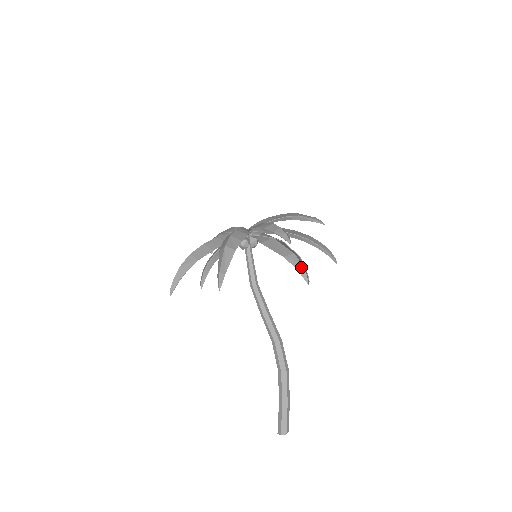
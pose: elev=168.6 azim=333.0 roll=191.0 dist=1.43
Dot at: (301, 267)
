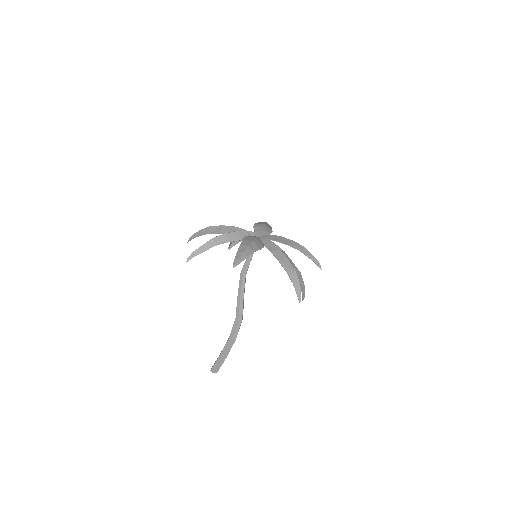
Dot at: (303, 285)
